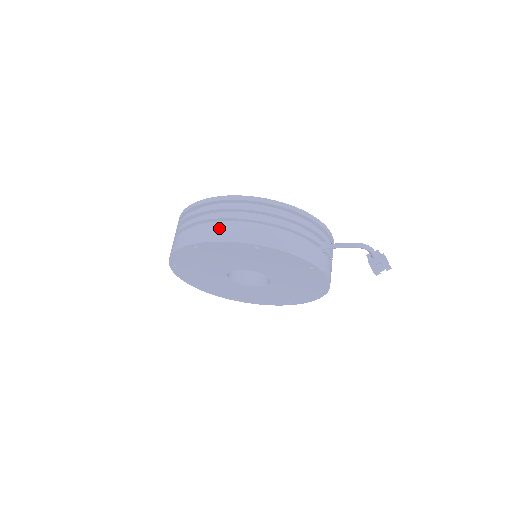
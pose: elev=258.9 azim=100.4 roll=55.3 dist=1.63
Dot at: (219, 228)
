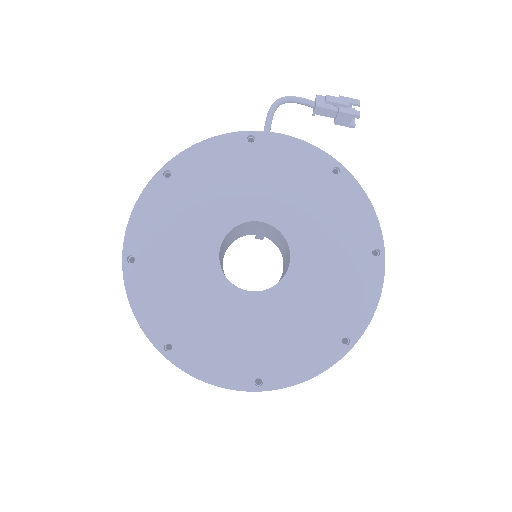
Dot at: occluded
